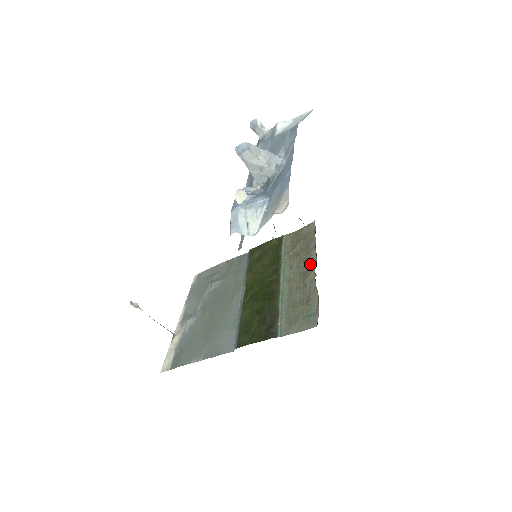
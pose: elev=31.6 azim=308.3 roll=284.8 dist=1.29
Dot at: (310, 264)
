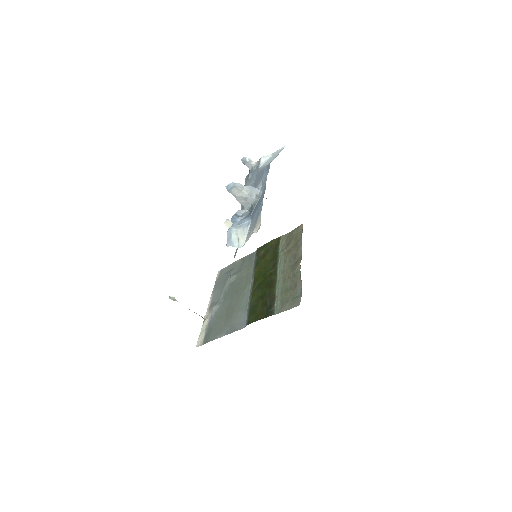
Dot at: (298, 258)
